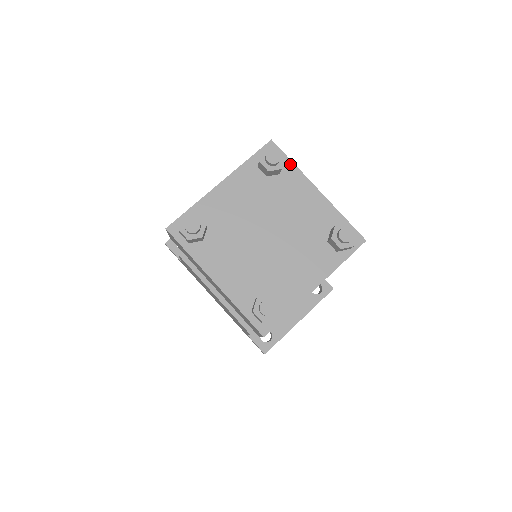
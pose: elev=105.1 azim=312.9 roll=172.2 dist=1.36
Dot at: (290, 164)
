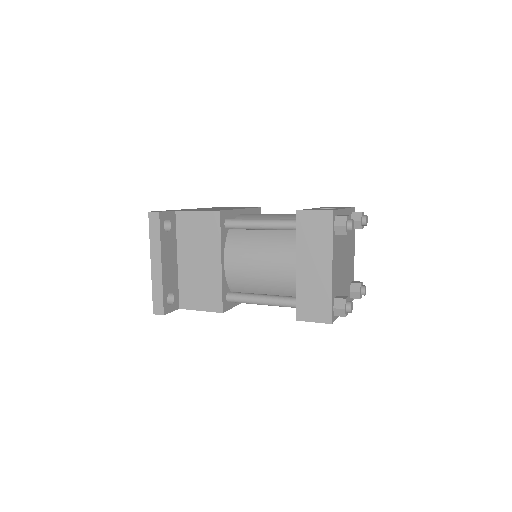
Dot at: (339, 212)
